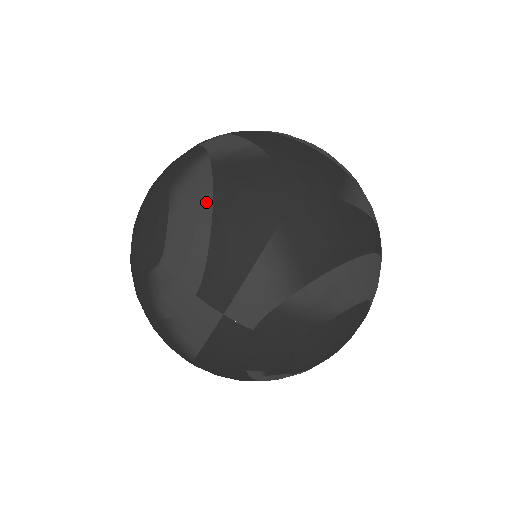
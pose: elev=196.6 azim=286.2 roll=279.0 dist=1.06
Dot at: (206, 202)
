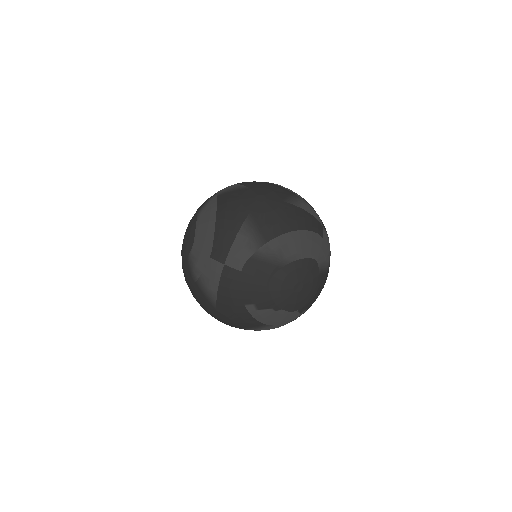
Dot at: (213, 211)
